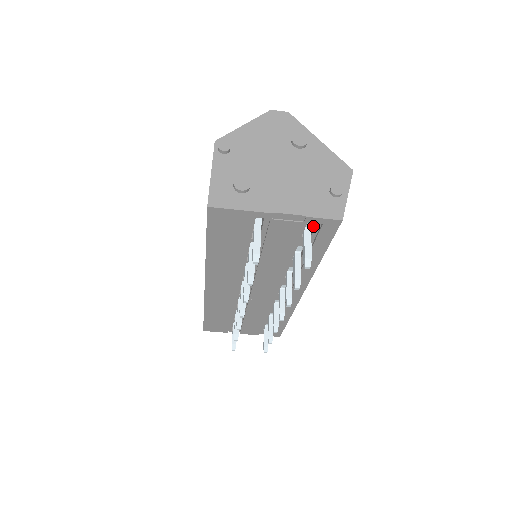
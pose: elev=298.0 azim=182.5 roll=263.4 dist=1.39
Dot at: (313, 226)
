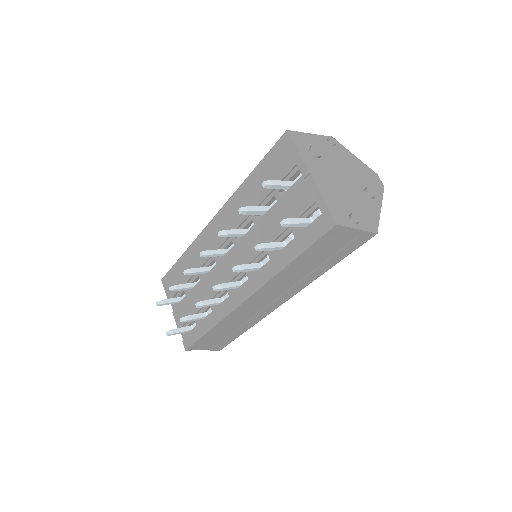
Dot at: (316, 220)
